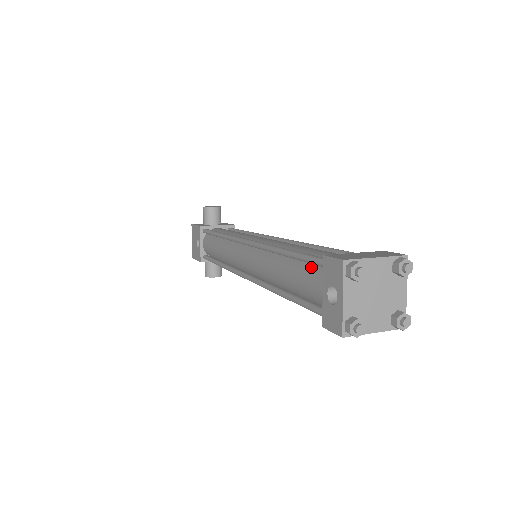
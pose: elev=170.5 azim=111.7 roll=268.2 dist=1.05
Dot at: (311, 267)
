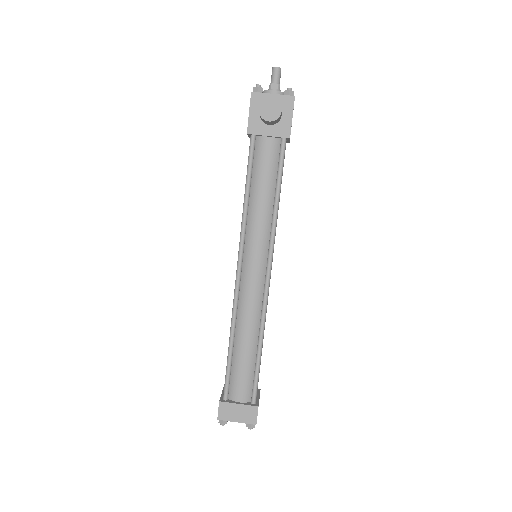
Dot at: (228, 376)
